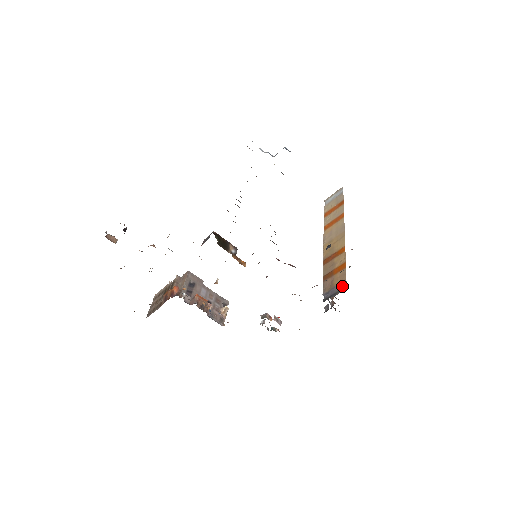
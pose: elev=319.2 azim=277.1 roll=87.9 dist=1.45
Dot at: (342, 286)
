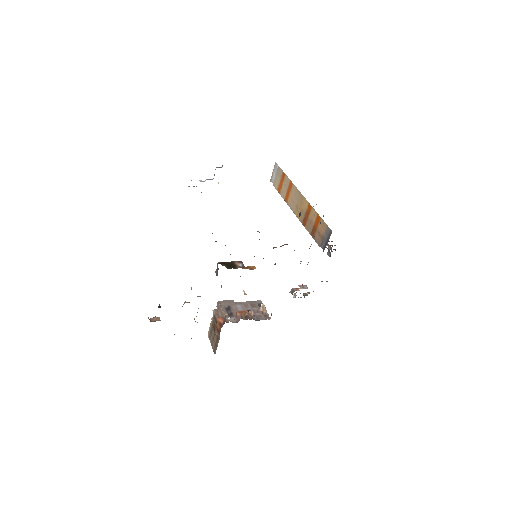
Dot at: (328, 232)
